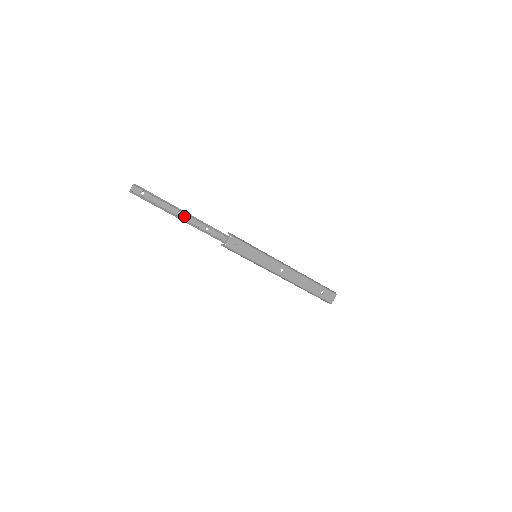
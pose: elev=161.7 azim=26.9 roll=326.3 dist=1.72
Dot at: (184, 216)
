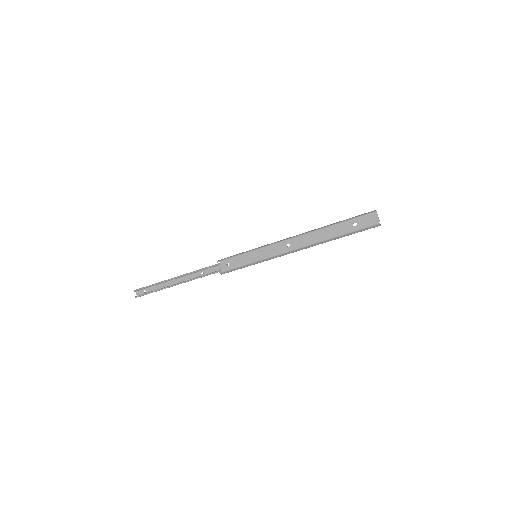
Dot at: (180, 280)
